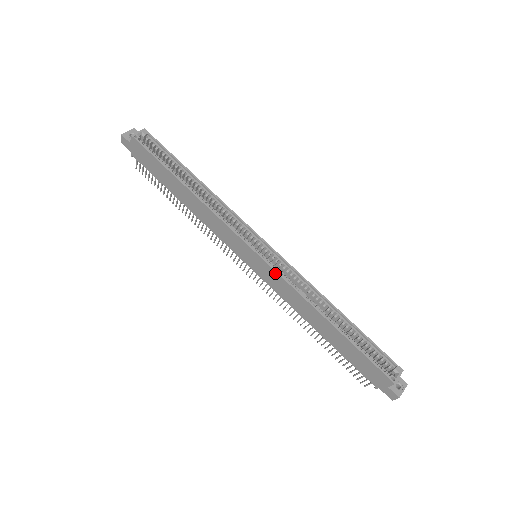
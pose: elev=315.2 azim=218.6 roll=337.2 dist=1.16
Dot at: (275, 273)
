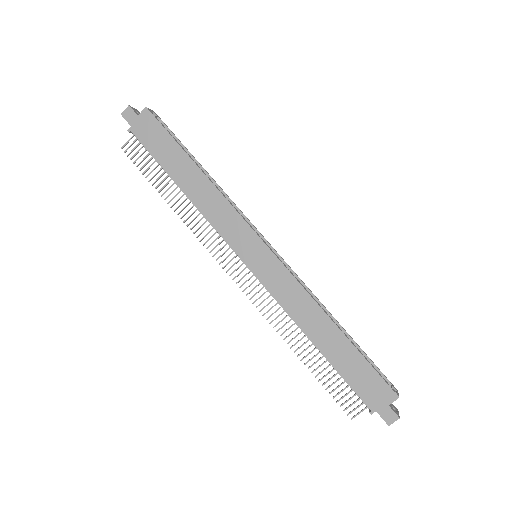
Dot at: (284, 269)
